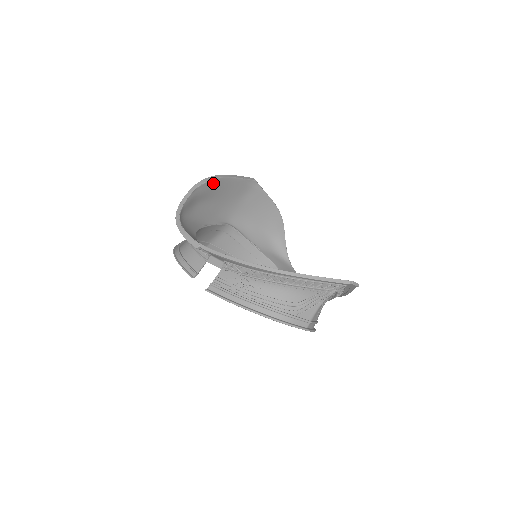
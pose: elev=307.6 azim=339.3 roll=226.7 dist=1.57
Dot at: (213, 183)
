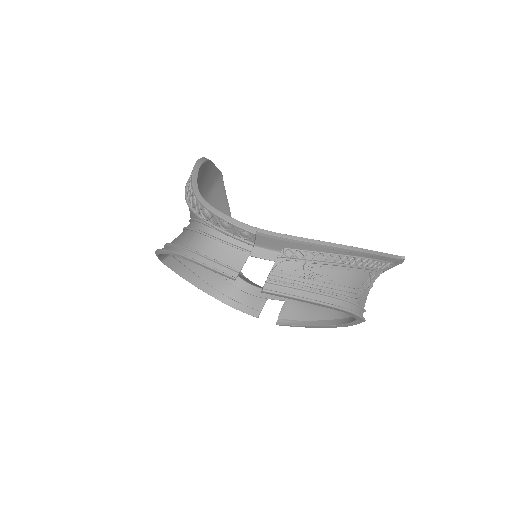
Dot at: (204, 166)
